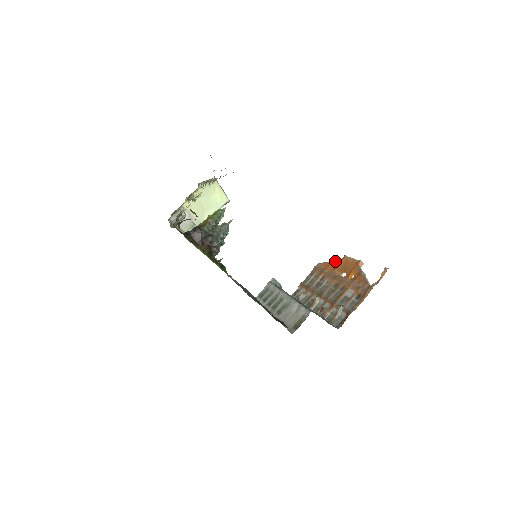
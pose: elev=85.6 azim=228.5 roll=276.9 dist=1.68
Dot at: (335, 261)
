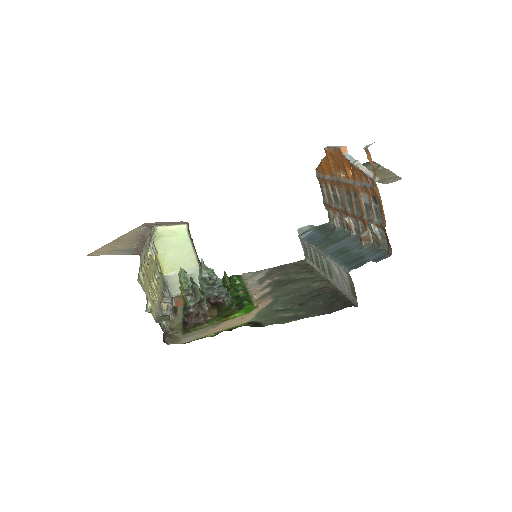
Dot at: (323, 160)
